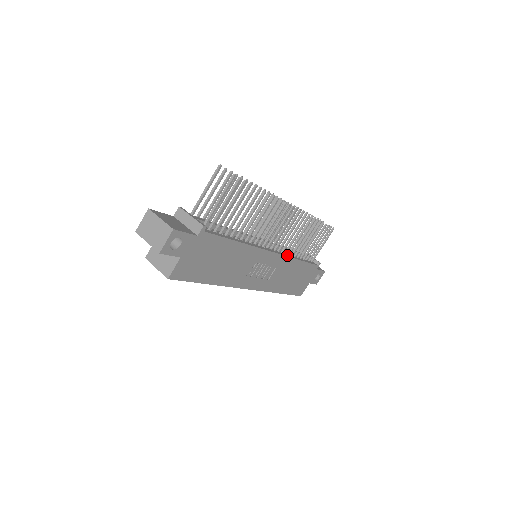
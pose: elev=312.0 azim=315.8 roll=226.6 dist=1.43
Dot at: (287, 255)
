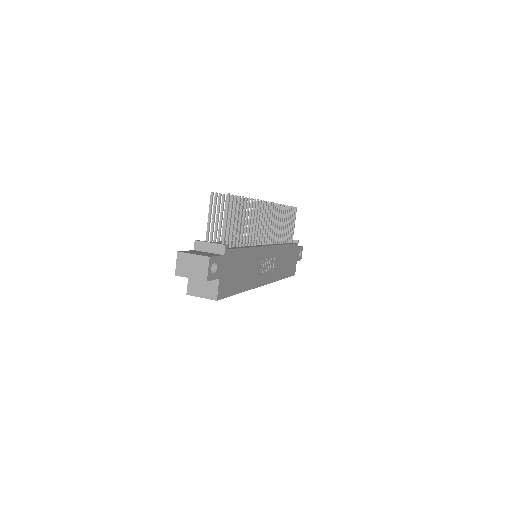
Dot at: (277, 244)
